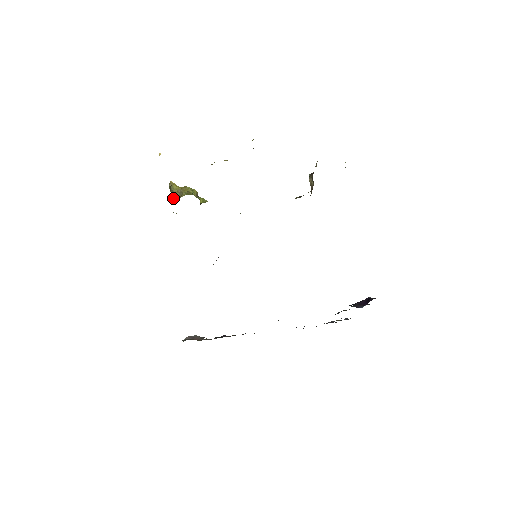
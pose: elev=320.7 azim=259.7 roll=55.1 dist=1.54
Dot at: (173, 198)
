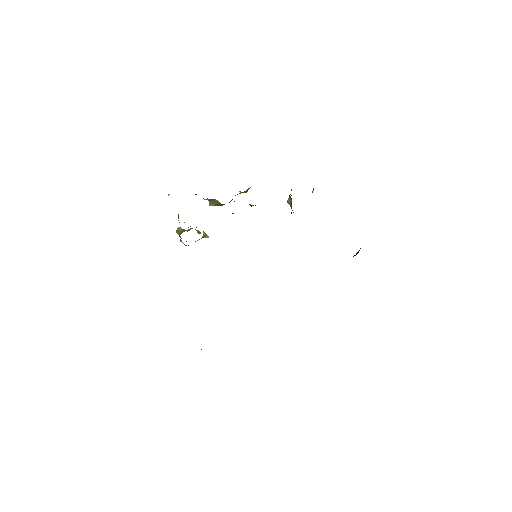
Dot at: (180, 234)
